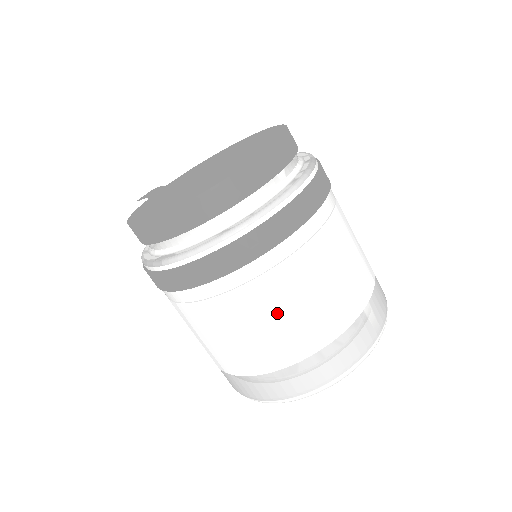
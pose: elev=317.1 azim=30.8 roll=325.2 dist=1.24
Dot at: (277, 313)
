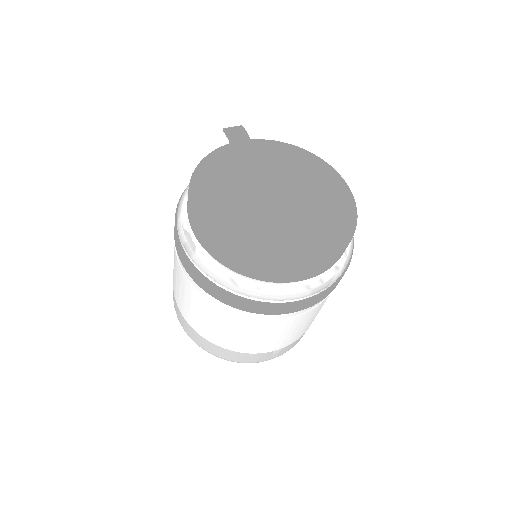
Dot at: (222, 326)
